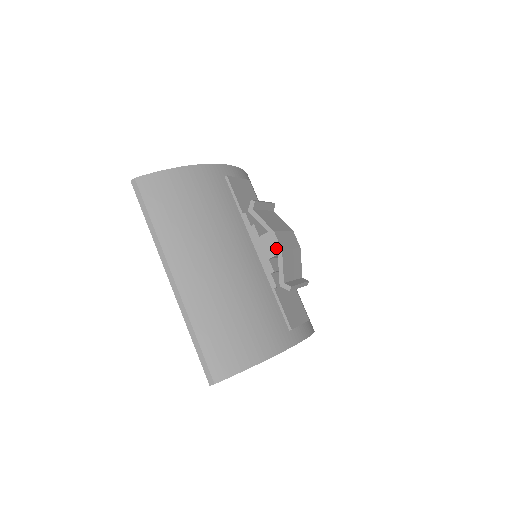
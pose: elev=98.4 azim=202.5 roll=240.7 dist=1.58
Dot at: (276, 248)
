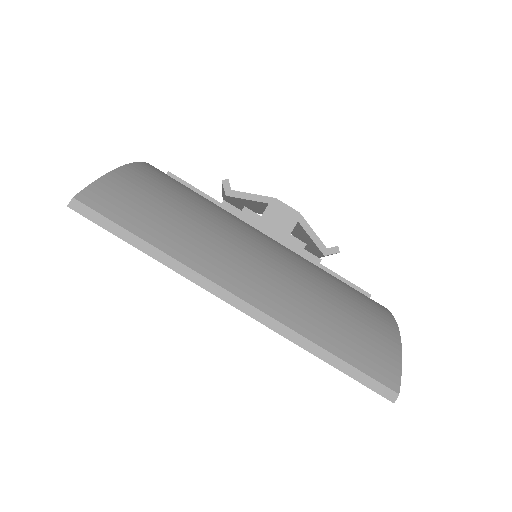
Dot at: (291, 215)
